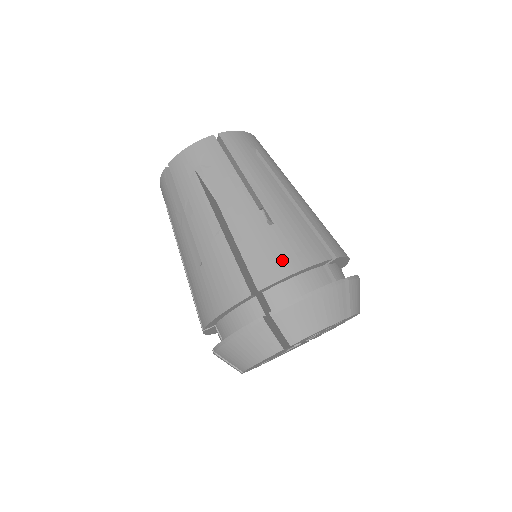
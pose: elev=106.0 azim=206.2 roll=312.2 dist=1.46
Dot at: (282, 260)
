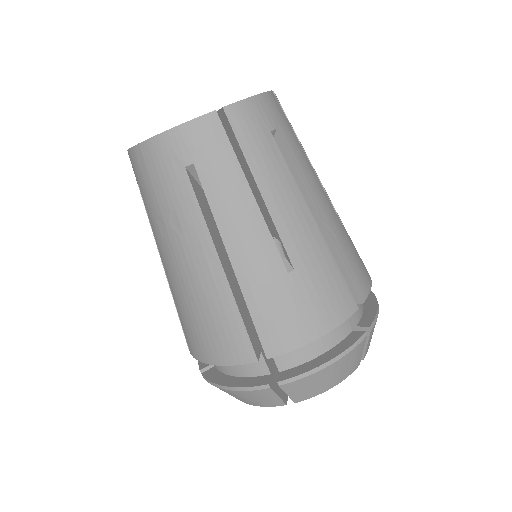
Dot at: (300, 323)
